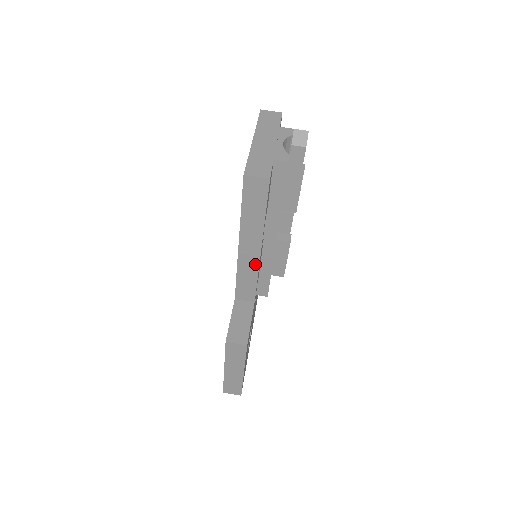
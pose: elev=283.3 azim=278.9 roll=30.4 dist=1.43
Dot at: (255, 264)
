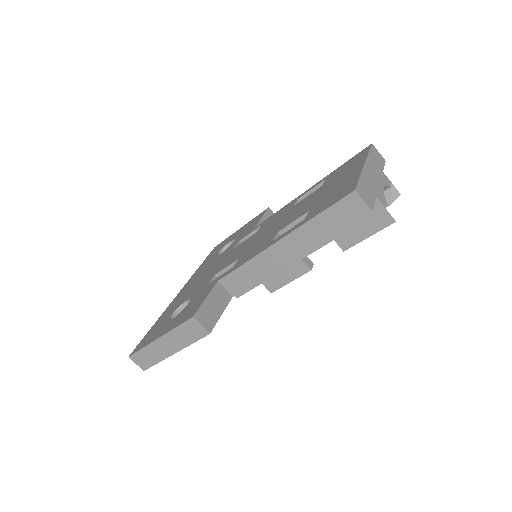
Dot at: (273, 267)
